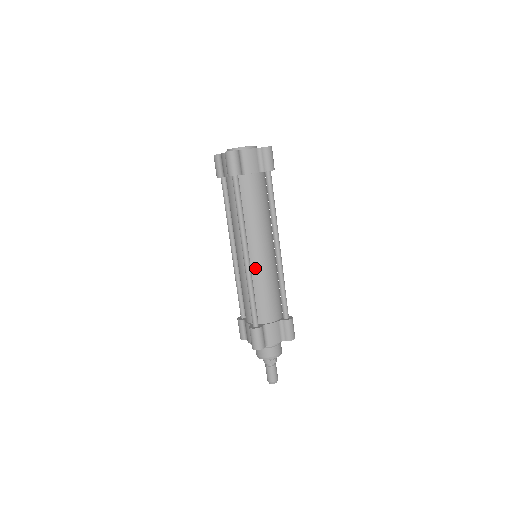
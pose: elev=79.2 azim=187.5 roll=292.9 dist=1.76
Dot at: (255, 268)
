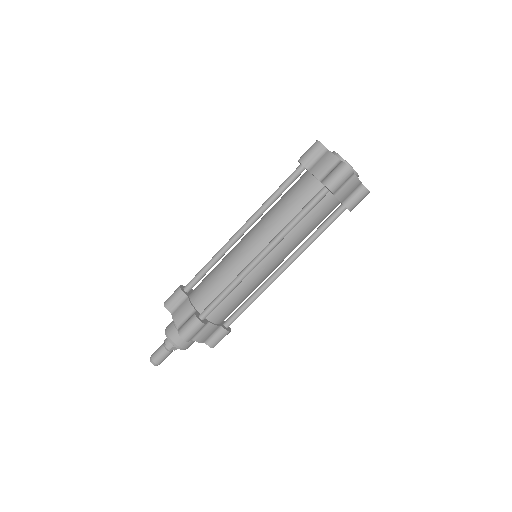
Dot at: (253, 272)
